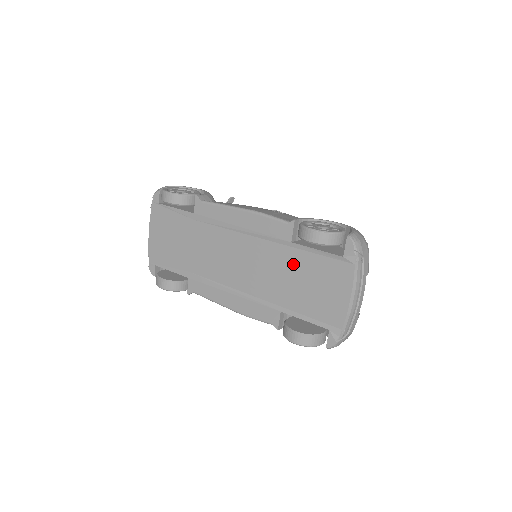
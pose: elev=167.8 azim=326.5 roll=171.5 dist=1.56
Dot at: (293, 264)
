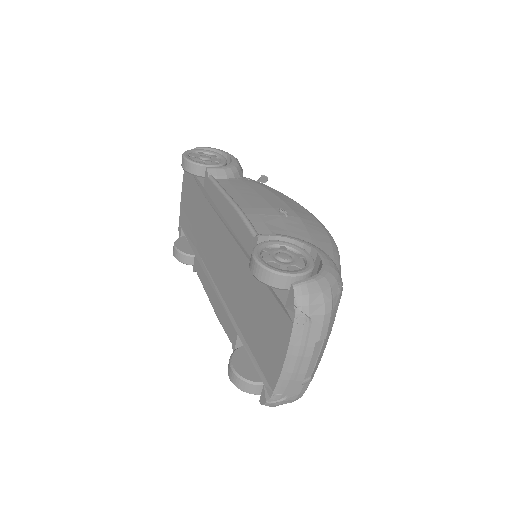
Dot at: (252, 288)
